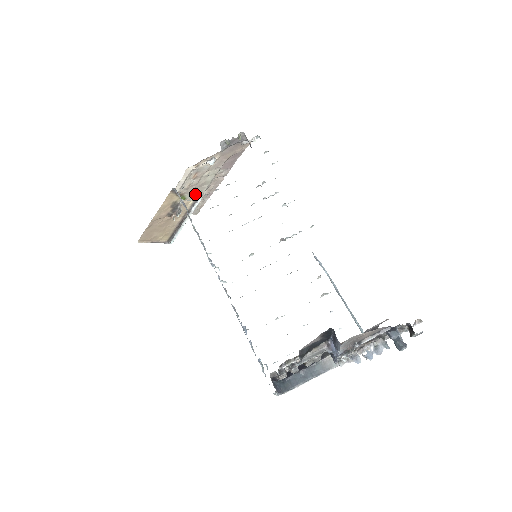
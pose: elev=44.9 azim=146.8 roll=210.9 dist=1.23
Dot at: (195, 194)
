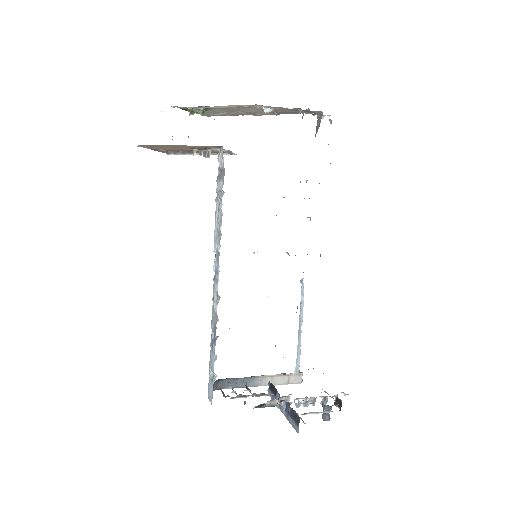
Dot at: (222, 110)
